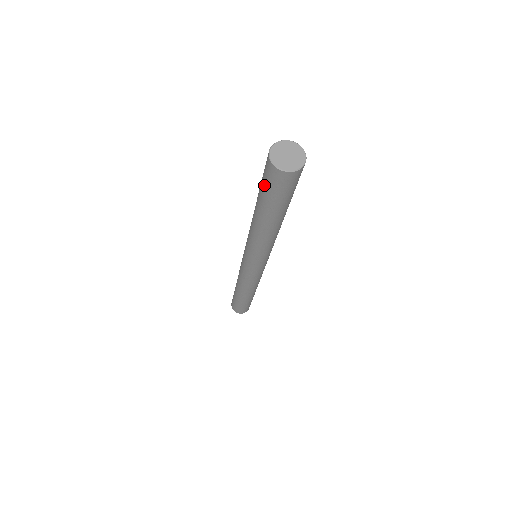
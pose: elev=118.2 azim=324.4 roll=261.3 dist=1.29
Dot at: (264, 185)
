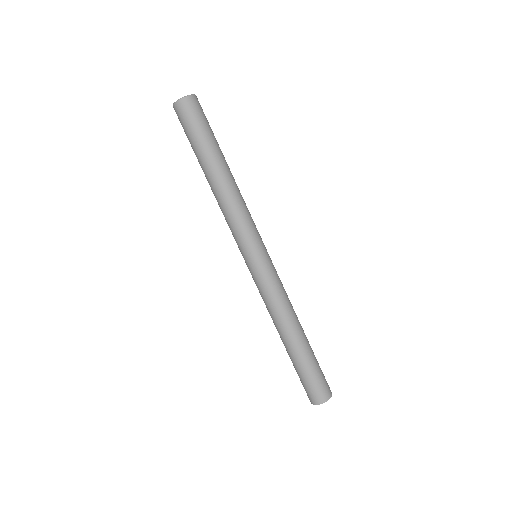
Dot at: (186, 132)
